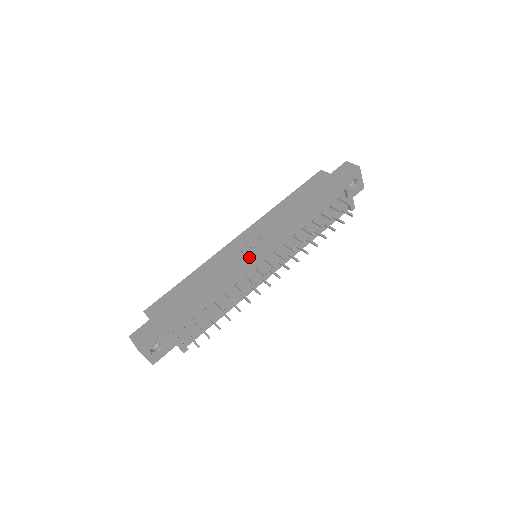
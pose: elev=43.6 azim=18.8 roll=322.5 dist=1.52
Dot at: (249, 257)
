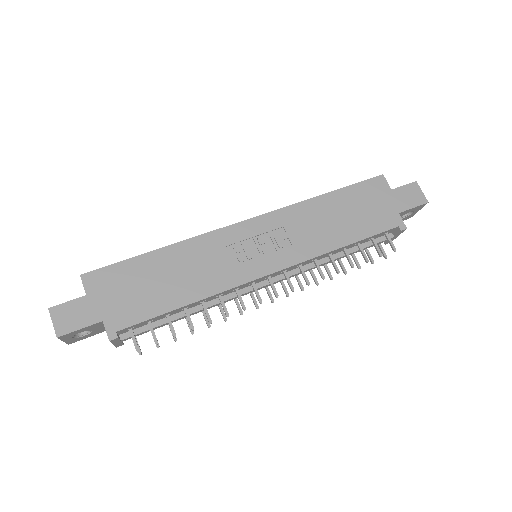
Dot at: (252, 267)
